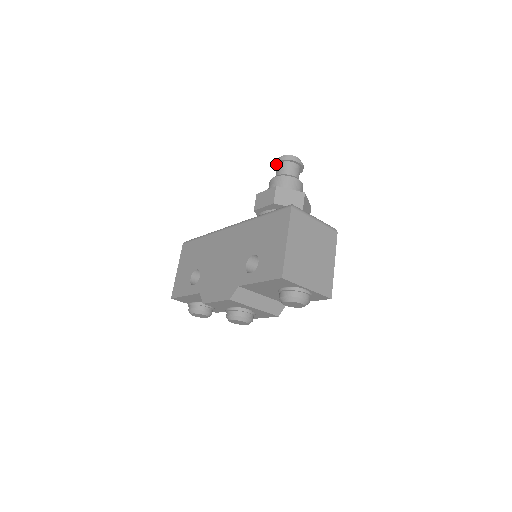
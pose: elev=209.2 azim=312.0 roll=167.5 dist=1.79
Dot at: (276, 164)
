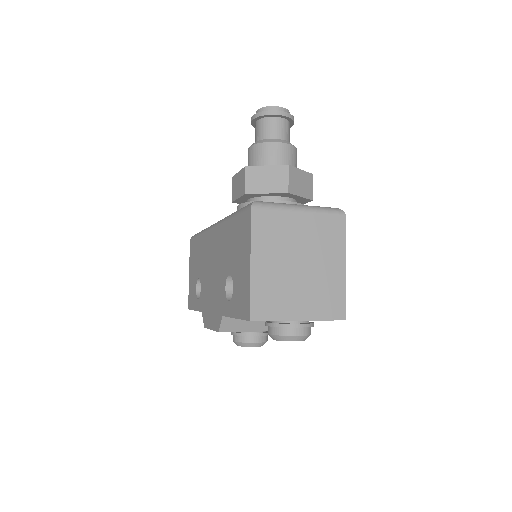
Dot at: (253, 123)
